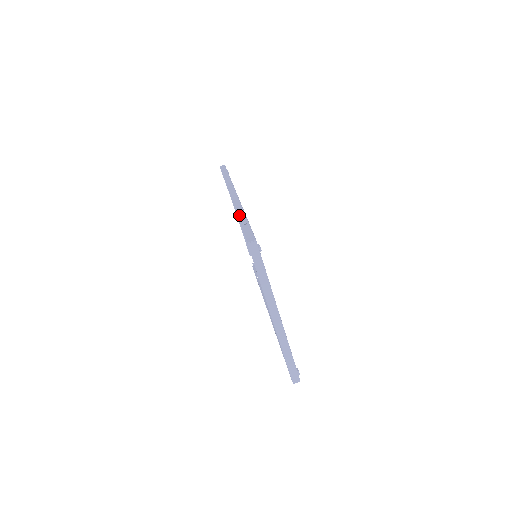
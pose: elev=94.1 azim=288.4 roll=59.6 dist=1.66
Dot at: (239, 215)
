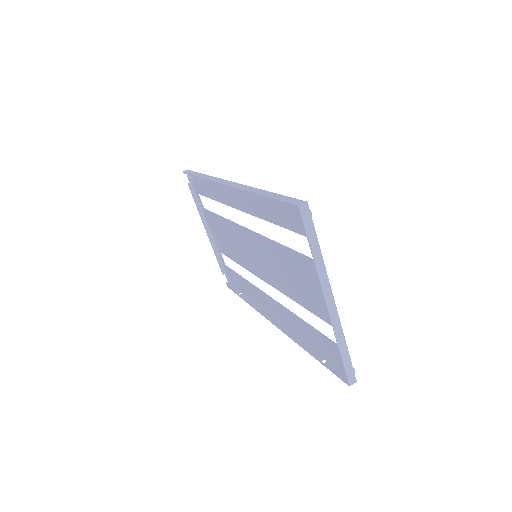
Dot at: (257, 192)
